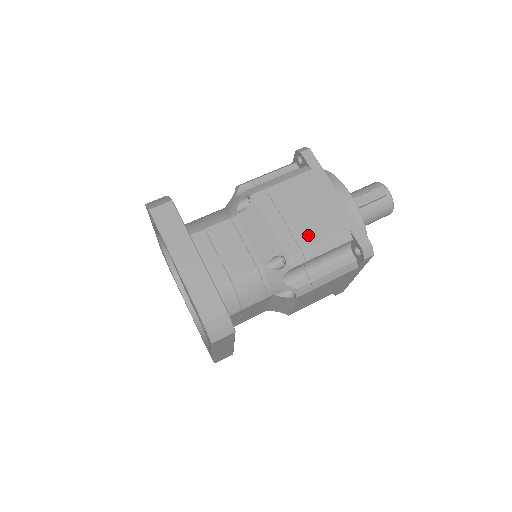
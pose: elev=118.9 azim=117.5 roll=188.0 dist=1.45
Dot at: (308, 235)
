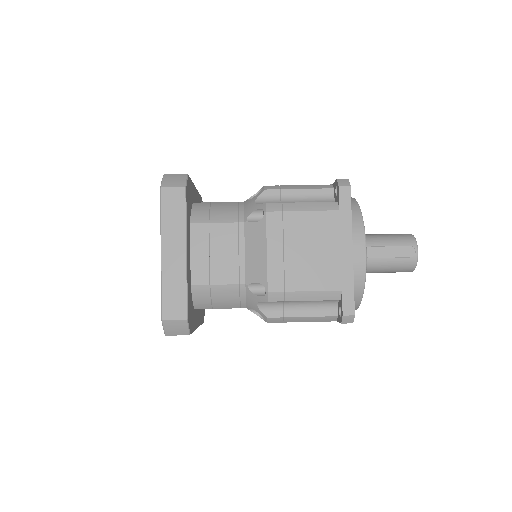
Dot at: (299, 278)
